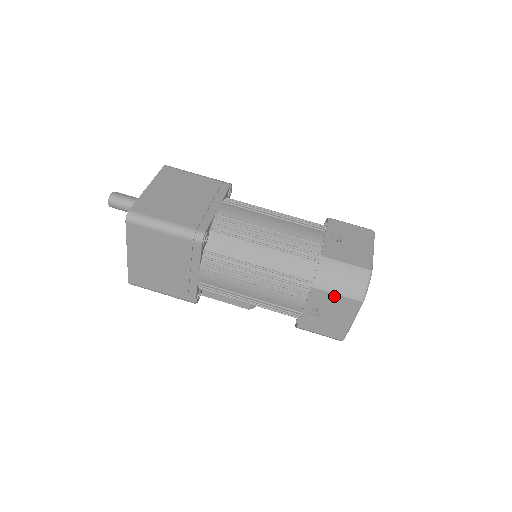
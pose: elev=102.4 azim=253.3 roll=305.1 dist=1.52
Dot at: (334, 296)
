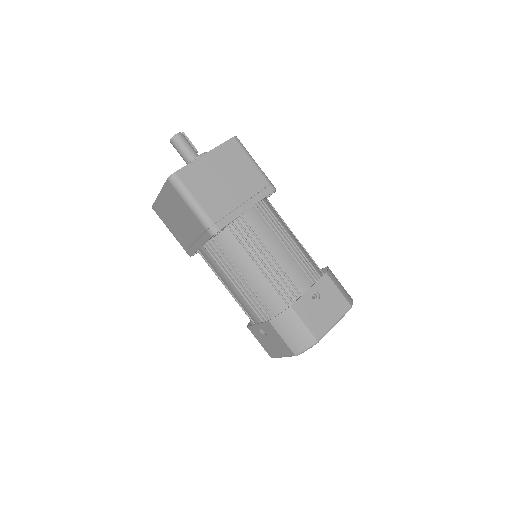
Dot at: (280, 337)
